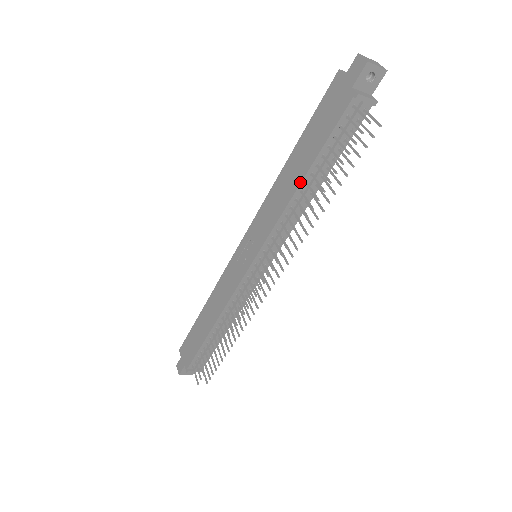
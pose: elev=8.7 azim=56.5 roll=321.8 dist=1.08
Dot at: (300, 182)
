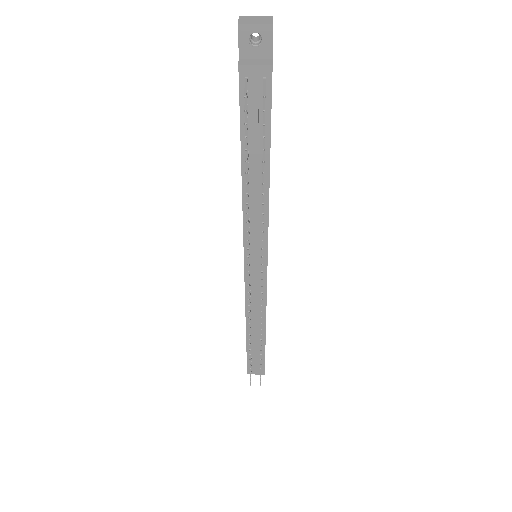
Dot at: (241, 175)
